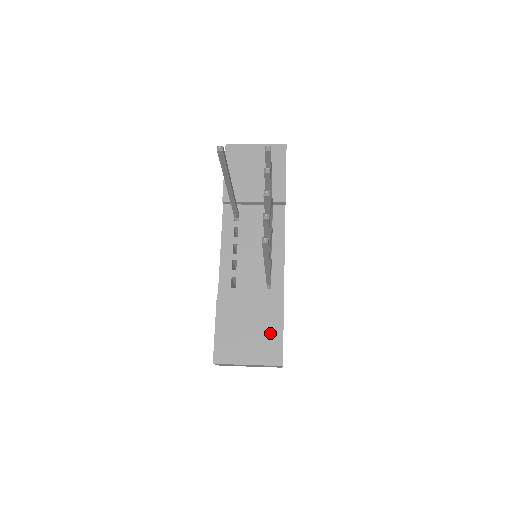
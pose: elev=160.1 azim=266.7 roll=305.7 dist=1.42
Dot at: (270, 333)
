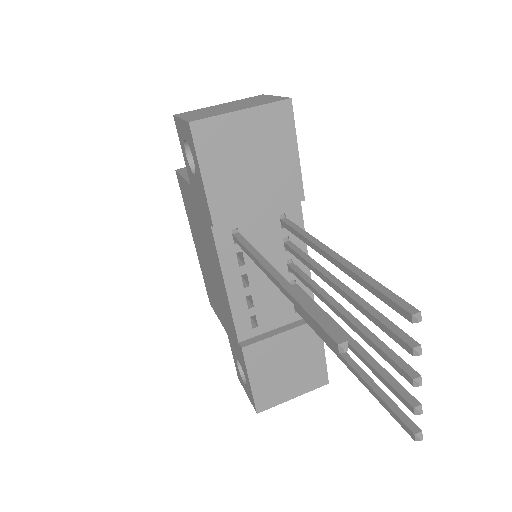
Dot at: (311, 361)
